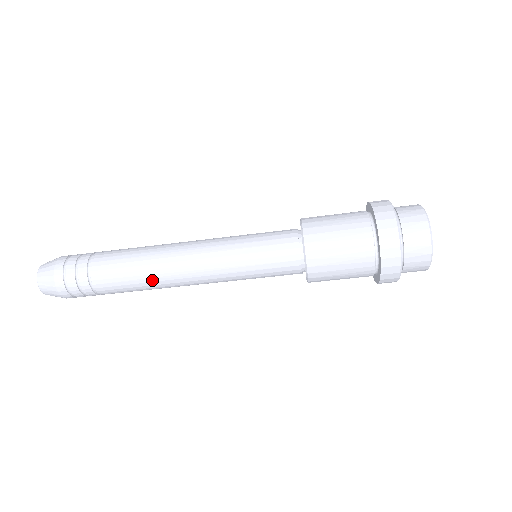
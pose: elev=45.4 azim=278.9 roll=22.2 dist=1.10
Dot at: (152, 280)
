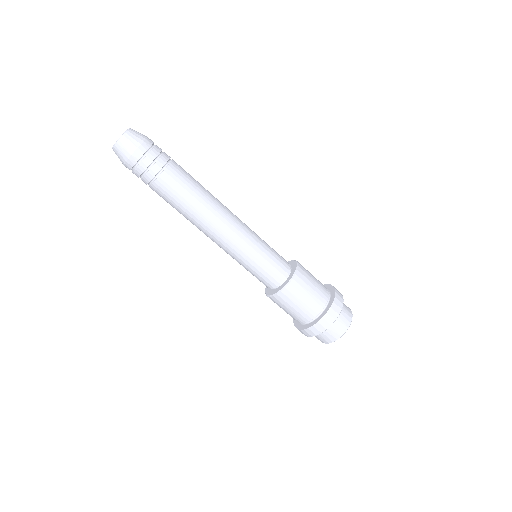
Dot at: (194, 213)
